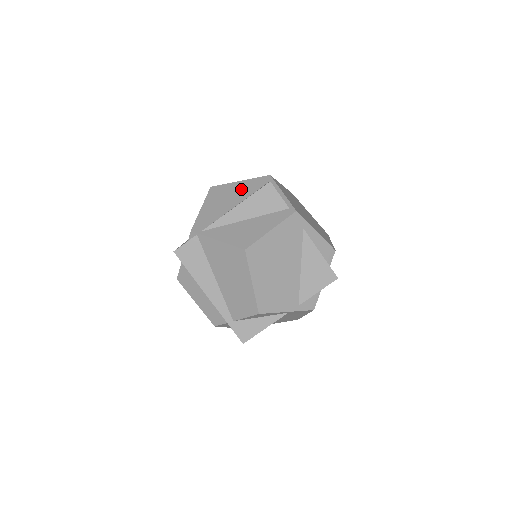
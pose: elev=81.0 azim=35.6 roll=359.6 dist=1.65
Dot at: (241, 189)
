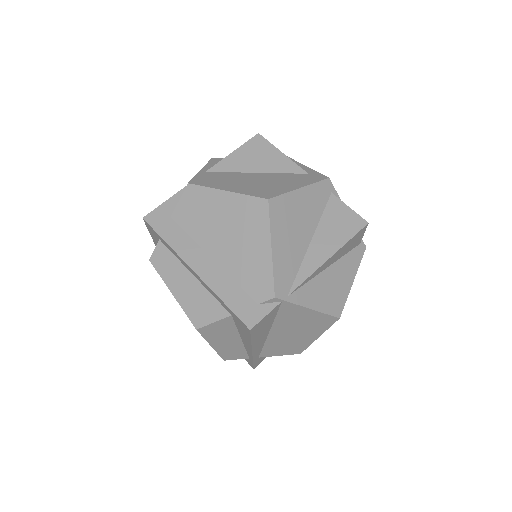
Dot at: (307, 207)
